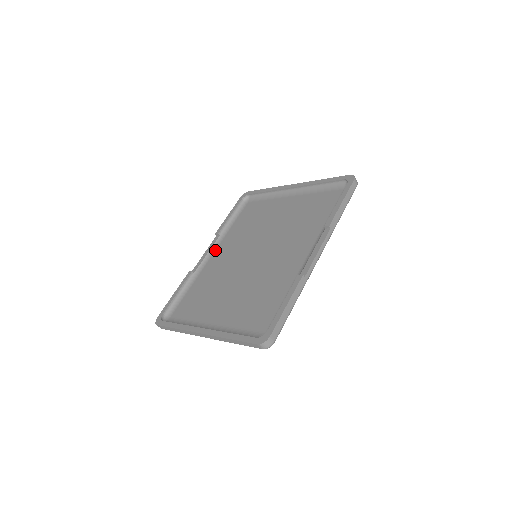
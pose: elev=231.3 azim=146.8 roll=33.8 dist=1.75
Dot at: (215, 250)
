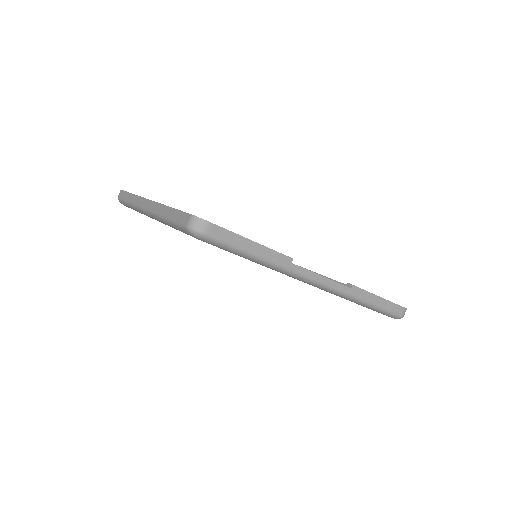
Dot at: occluded
